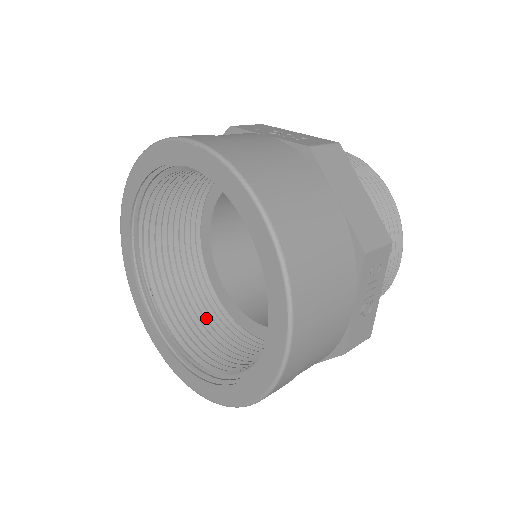
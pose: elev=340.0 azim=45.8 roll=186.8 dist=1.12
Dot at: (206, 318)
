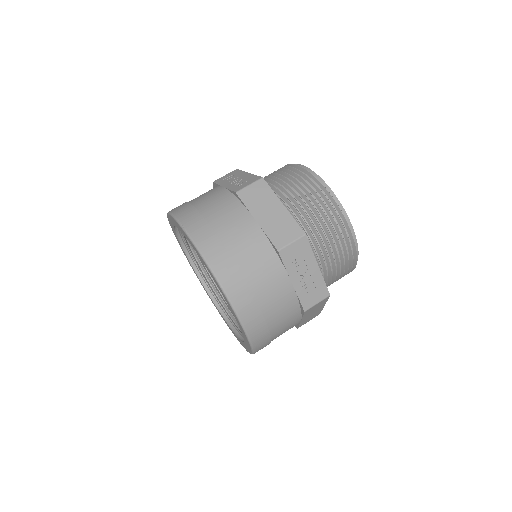
Dot at: occluded
